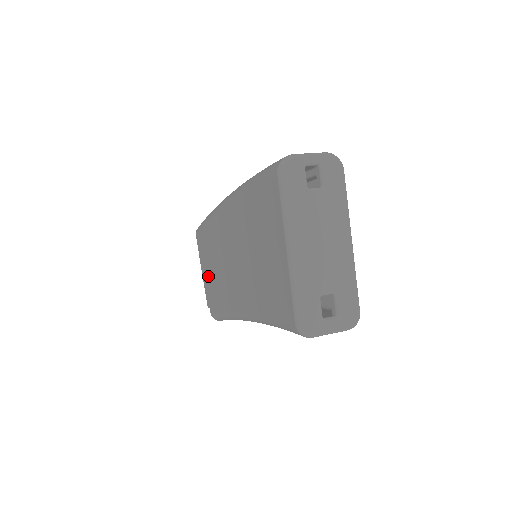
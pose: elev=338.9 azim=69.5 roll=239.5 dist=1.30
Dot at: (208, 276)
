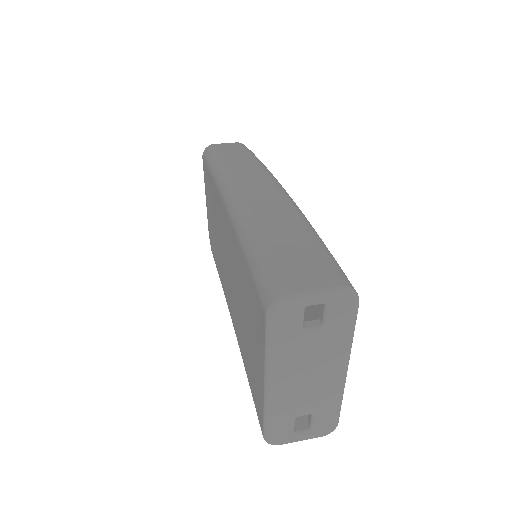
Dot at: (210, 219)
